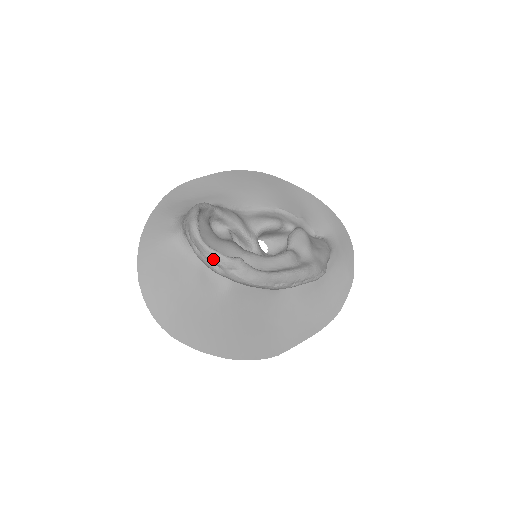
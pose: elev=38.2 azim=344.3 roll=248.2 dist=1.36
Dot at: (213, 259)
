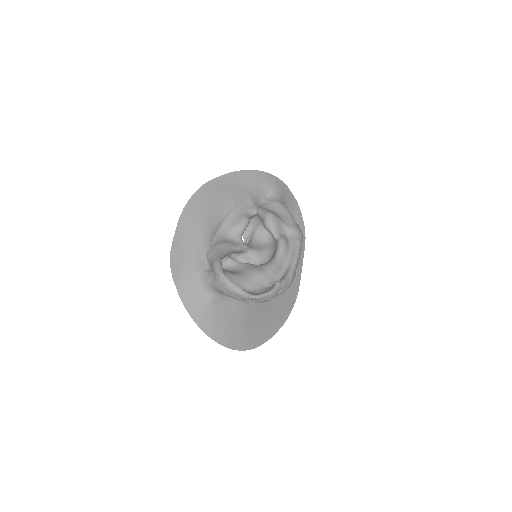
Dot at: occluded
